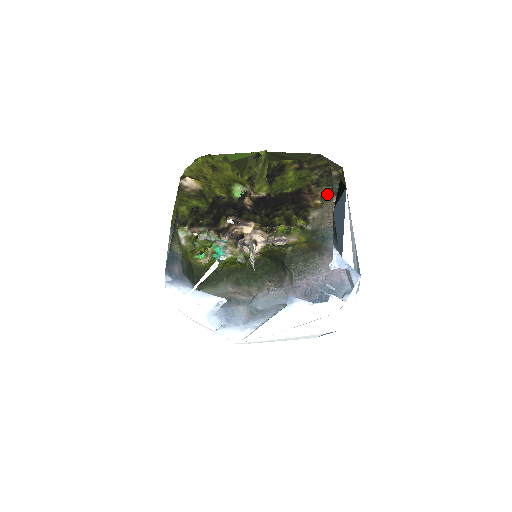
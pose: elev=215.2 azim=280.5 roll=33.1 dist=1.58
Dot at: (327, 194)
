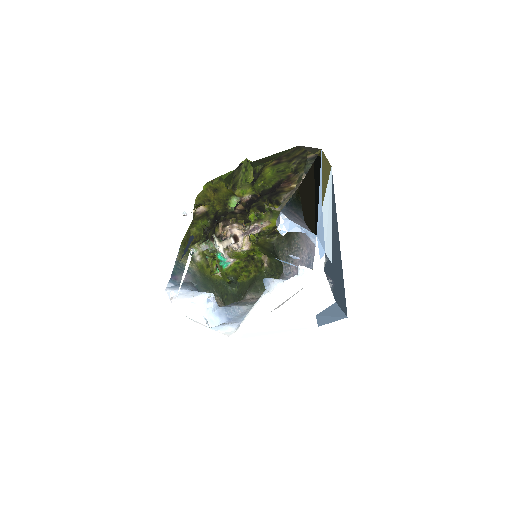
Dot at: occluded
